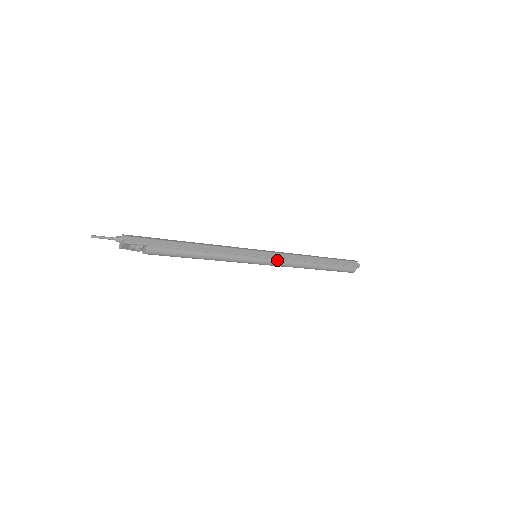
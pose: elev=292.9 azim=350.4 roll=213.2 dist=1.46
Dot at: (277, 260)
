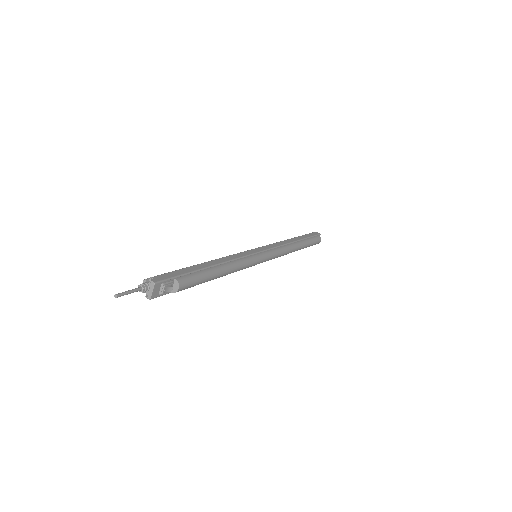
Dot at: (274, 250)
